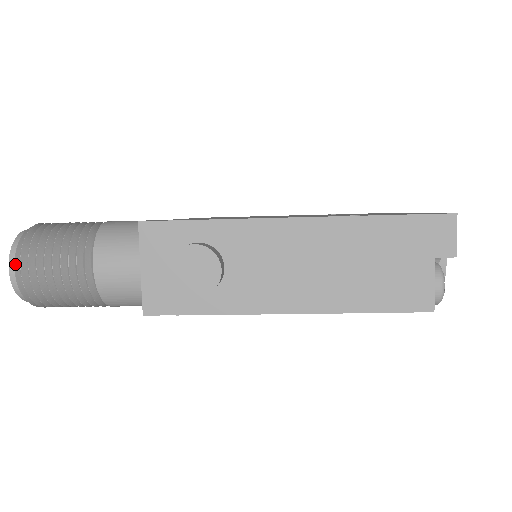
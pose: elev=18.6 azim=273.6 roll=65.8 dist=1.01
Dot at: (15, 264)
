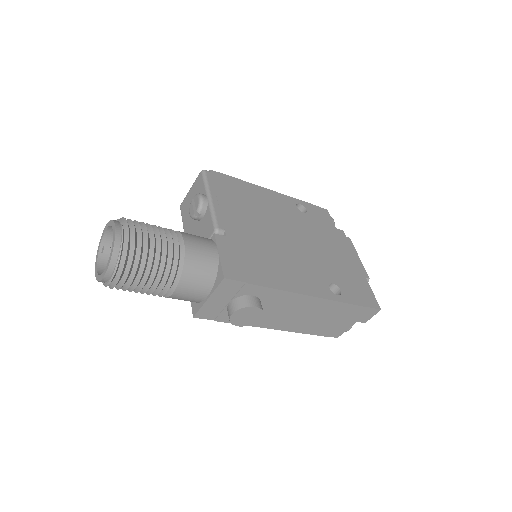
Dot at: (114, 275)
